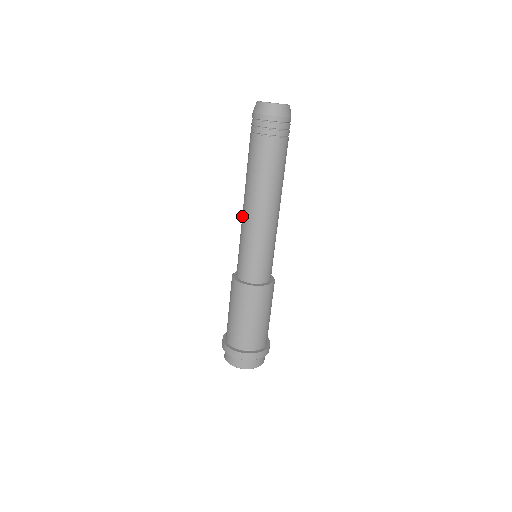
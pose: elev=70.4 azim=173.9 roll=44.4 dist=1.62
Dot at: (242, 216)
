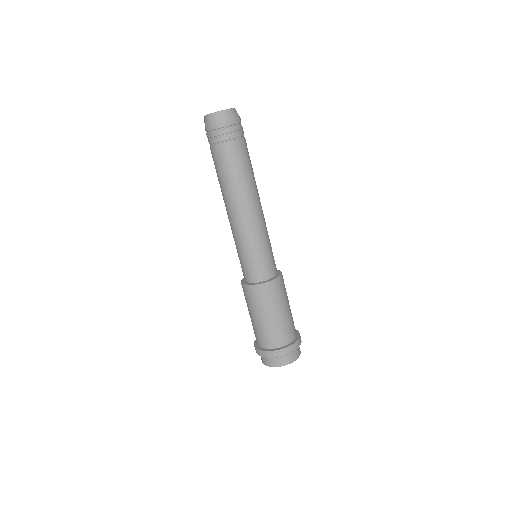
Dot at: (234, 224)
